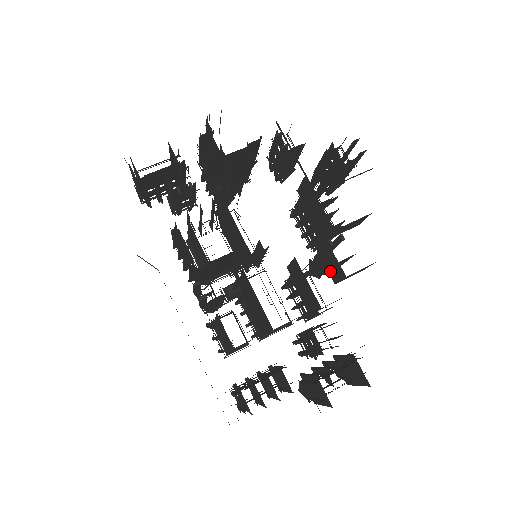
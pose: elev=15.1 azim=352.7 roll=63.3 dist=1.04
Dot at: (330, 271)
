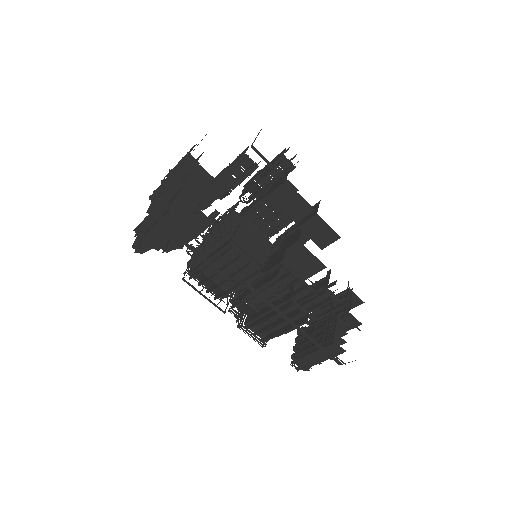
Dot at: (319, 242)
